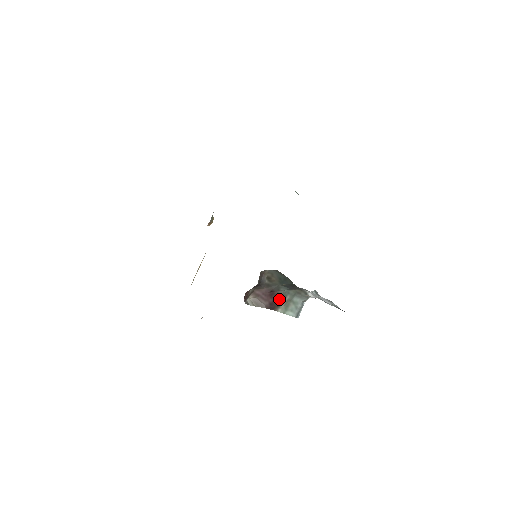
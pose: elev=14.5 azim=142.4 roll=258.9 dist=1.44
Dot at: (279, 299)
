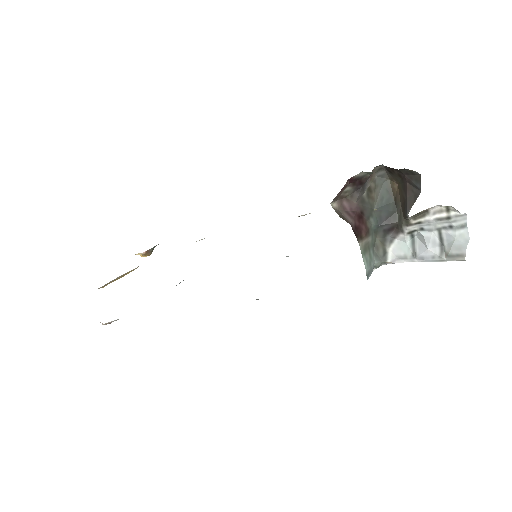
Dot at: (364, 230)
